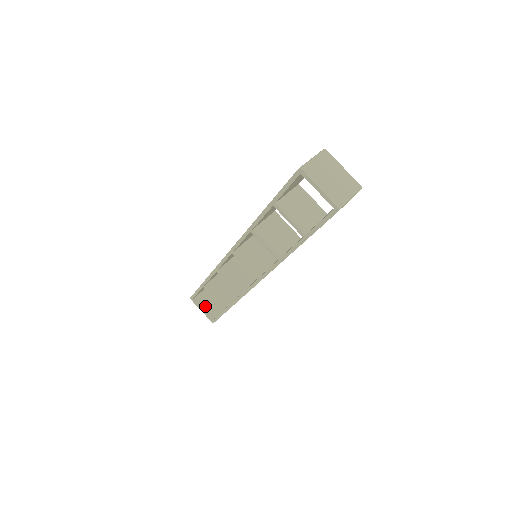
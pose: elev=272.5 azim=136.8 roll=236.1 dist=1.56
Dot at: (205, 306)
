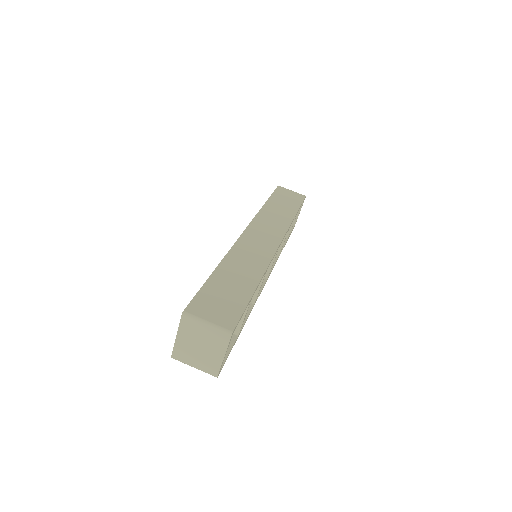
Dot at: occluded
